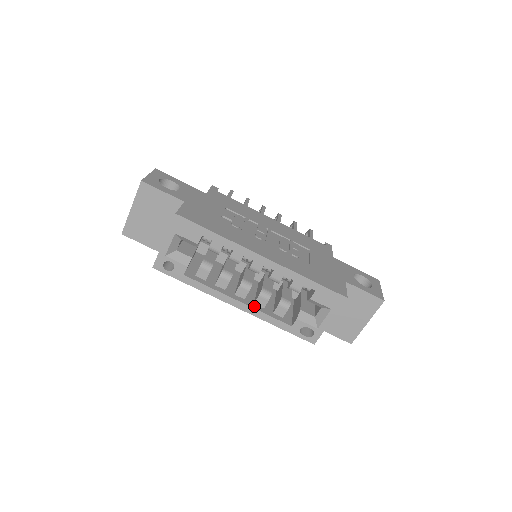
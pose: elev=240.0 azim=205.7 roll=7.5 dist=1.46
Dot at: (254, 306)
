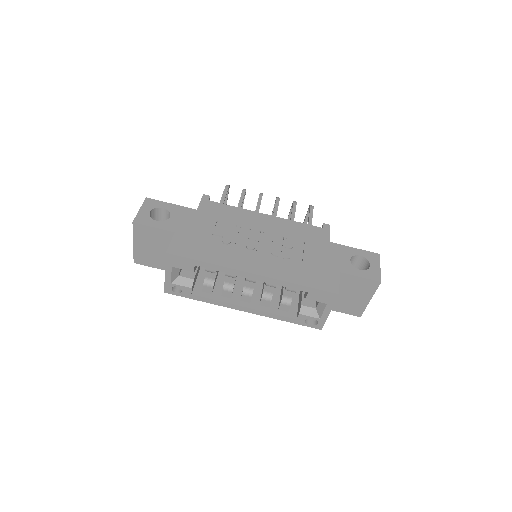
Dot at: (259, 308)
